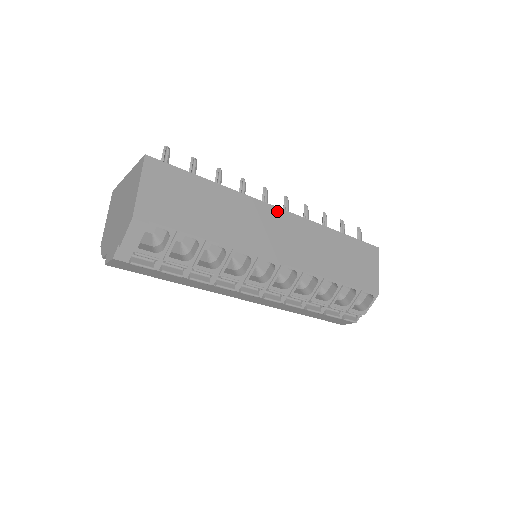
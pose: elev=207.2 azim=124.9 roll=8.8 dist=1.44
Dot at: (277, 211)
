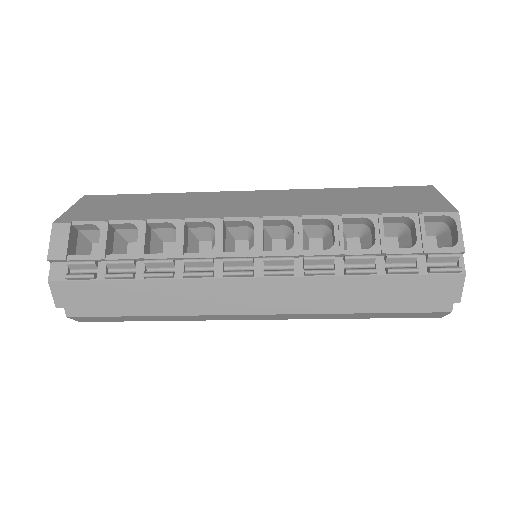
Dot at: (249, 193)
